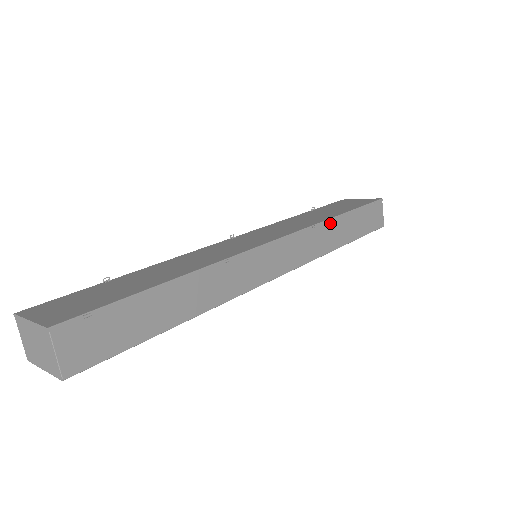
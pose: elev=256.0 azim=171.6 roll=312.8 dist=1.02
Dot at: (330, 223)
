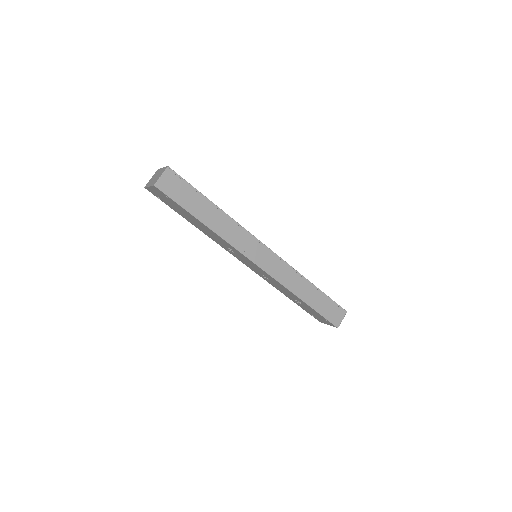
Dot at: (304, 280)
